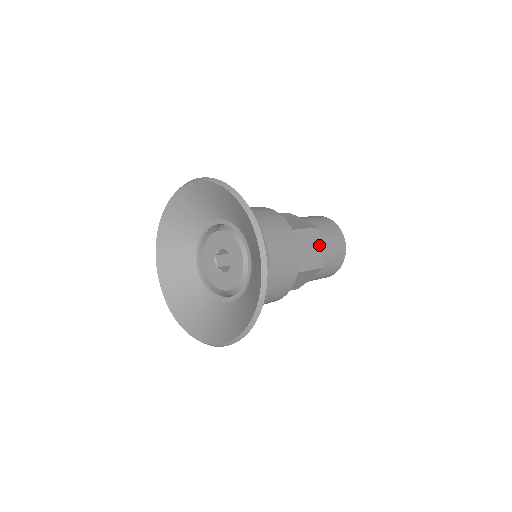
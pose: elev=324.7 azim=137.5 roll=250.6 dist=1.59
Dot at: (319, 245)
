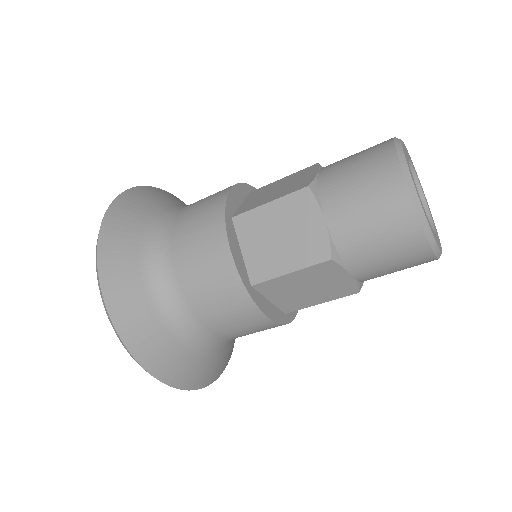
Dot at: (316, 218)
